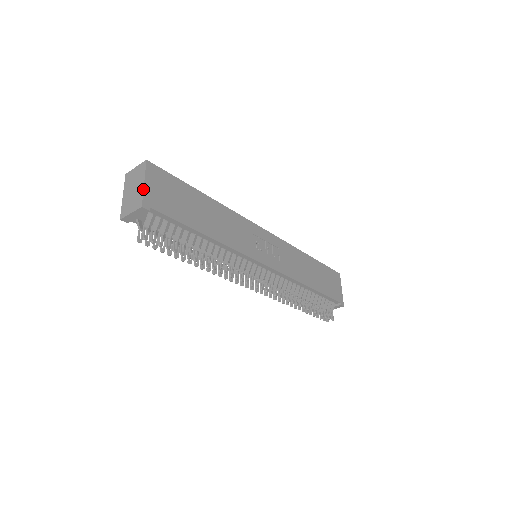
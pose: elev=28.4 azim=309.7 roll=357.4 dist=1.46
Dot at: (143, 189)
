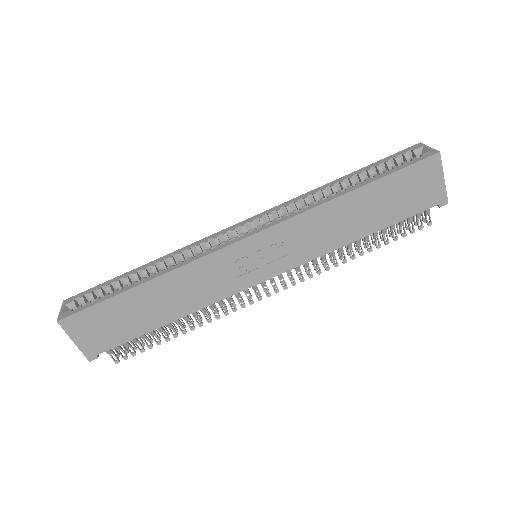
Dot at: (78, 348)
